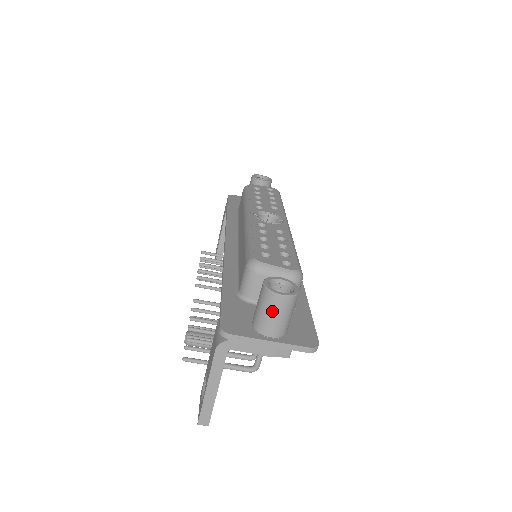
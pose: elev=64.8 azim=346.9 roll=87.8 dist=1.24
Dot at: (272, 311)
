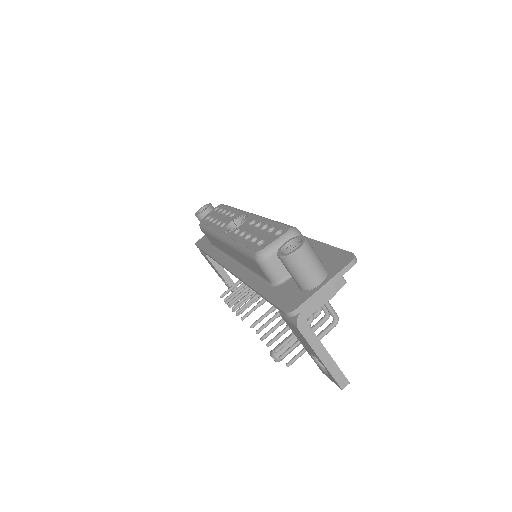
Dot at: (303, 266)
